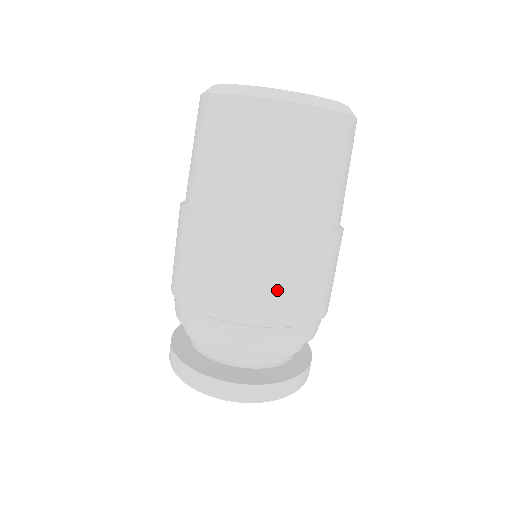
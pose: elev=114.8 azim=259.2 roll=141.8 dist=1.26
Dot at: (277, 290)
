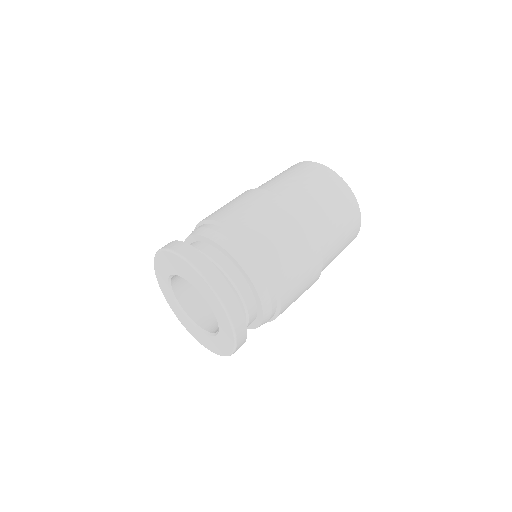
Dot at: (265, 225)
